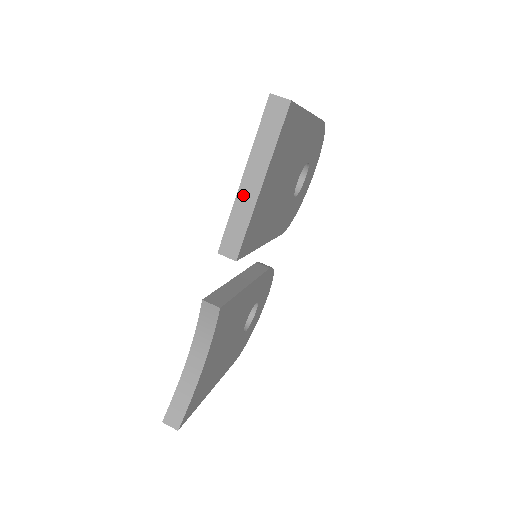
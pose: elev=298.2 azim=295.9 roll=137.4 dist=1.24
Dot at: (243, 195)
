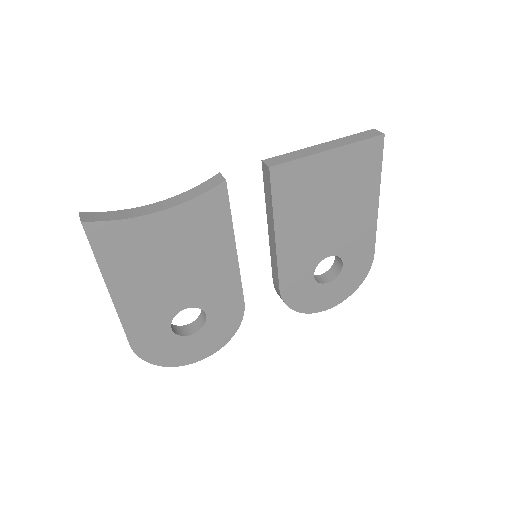
Dot at: (312, 149)
